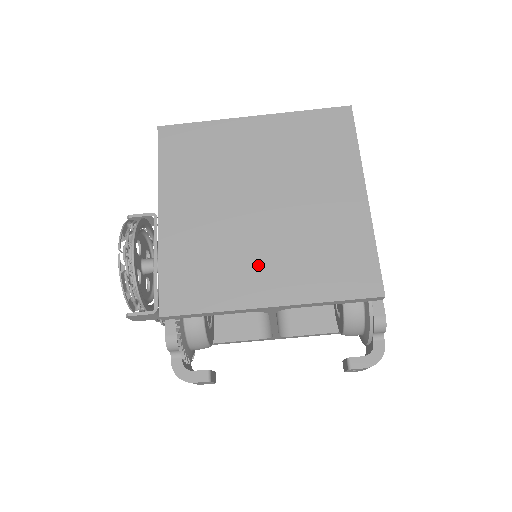
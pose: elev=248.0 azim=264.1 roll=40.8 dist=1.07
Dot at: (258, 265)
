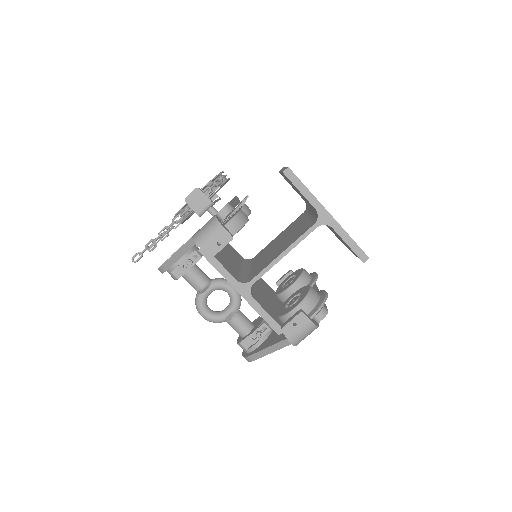
Dot at: occluded
